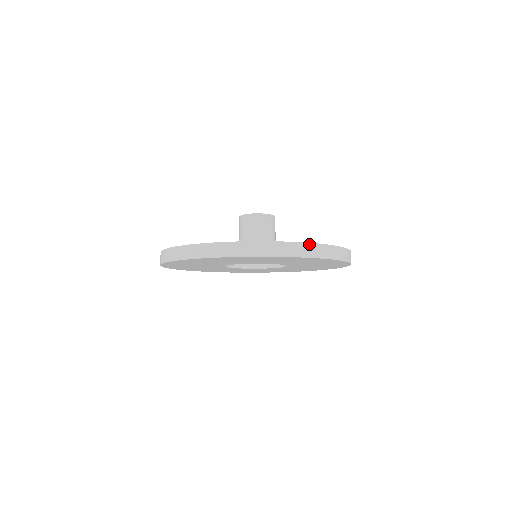
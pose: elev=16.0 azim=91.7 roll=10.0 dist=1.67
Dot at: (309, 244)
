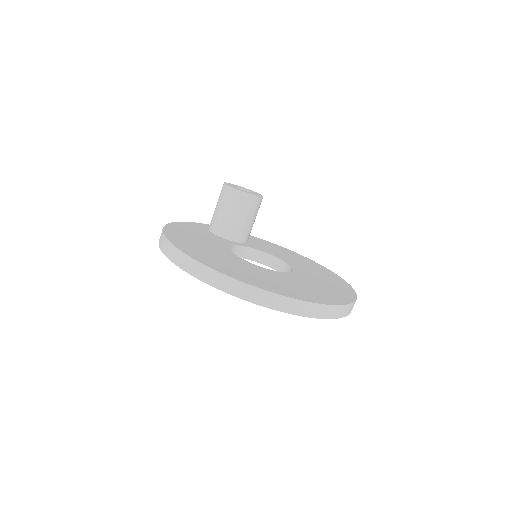
Dot at: (354, 302)
